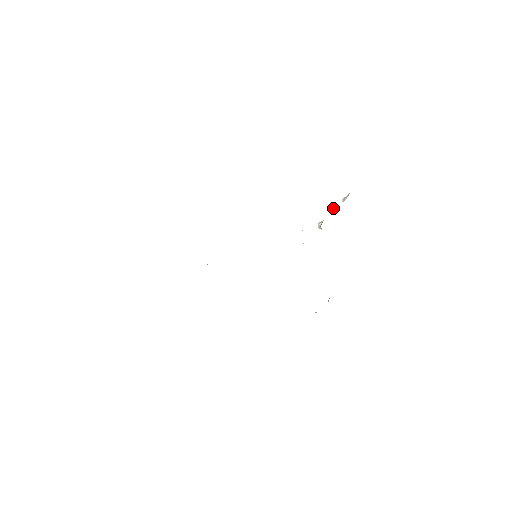
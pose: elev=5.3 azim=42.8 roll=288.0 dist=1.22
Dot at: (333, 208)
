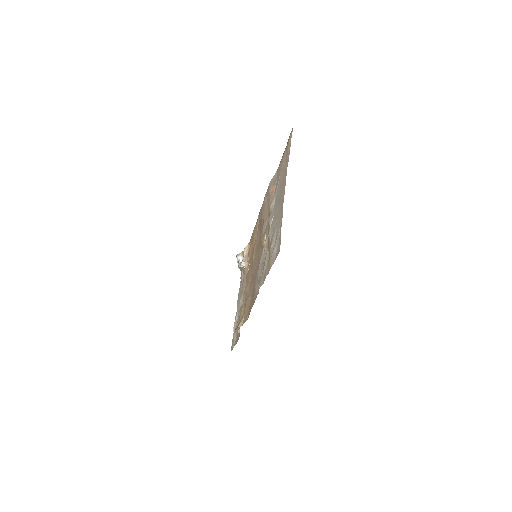
Dot at: (241, 257)
